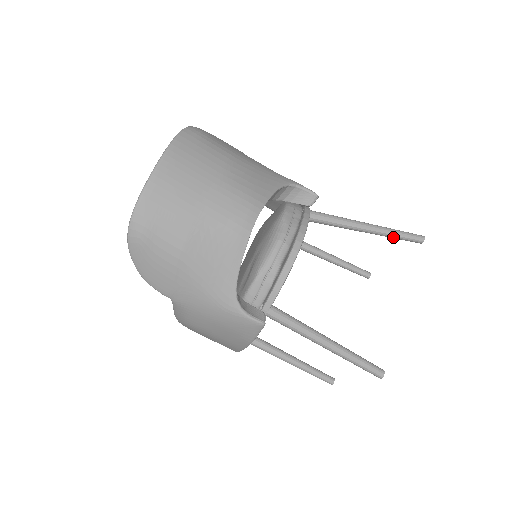
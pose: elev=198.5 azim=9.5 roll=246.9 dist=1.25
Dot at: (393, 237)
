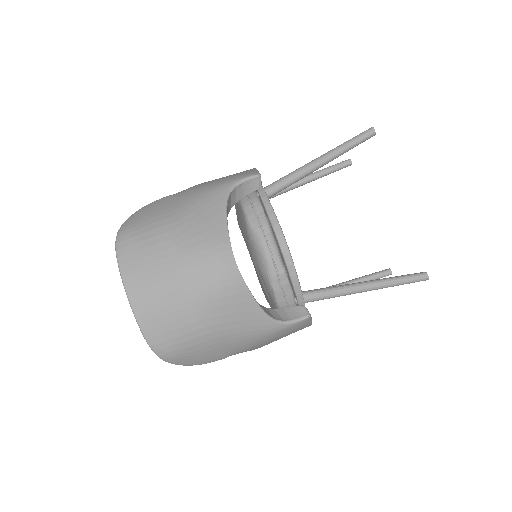
Dot at: (347, 151)
